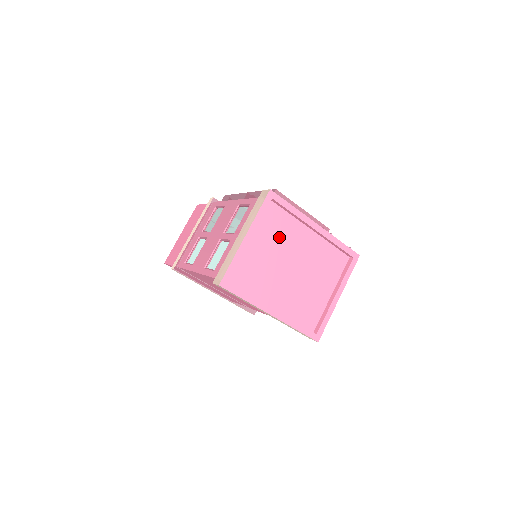
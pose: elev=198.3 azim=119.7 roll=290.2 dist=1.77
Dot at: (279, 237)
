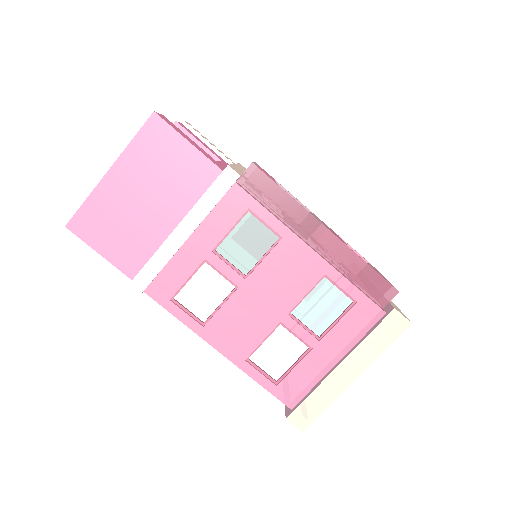
Dot at: occluded
